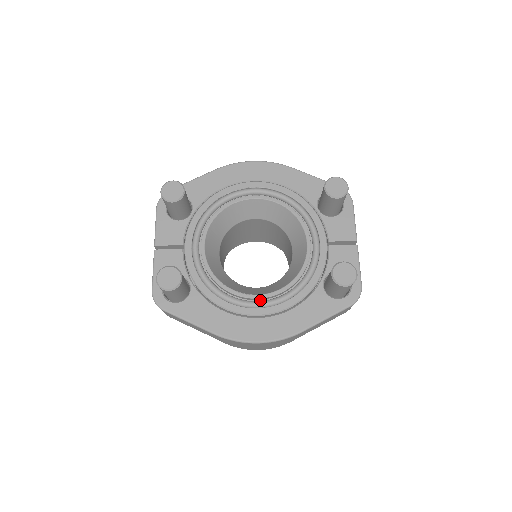
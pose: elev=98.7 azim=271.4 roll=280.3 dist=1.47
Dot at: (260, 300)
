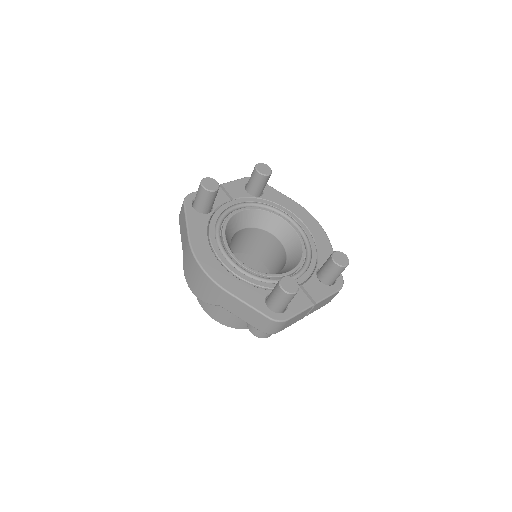
Dot at: occluded
